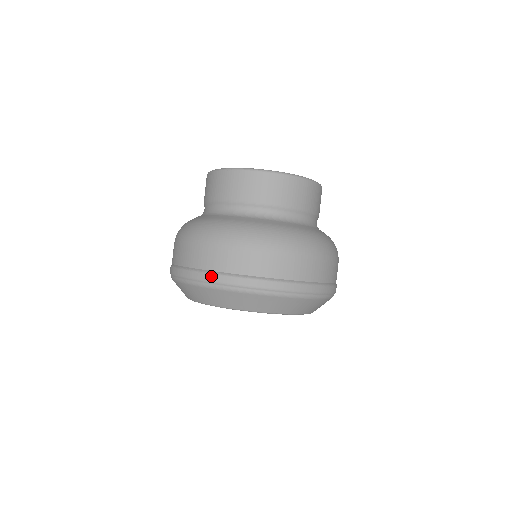
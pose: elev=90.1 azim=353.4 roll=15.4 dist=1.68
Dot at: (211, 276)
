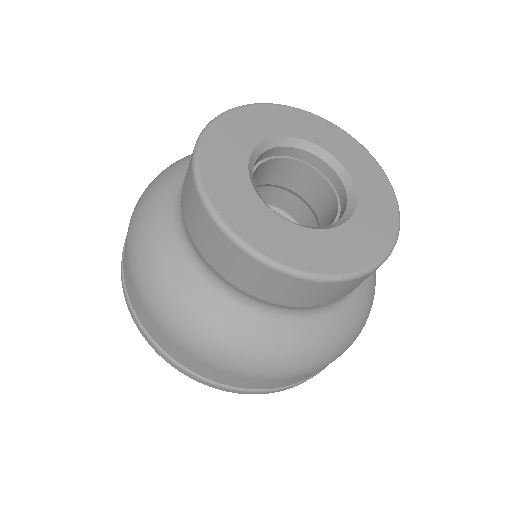
Dot at: (271, 392)
